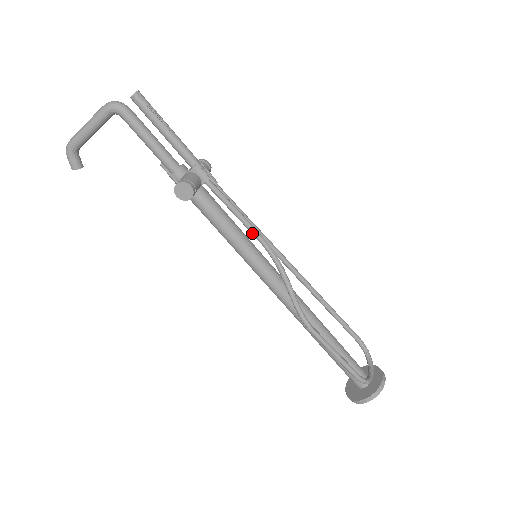
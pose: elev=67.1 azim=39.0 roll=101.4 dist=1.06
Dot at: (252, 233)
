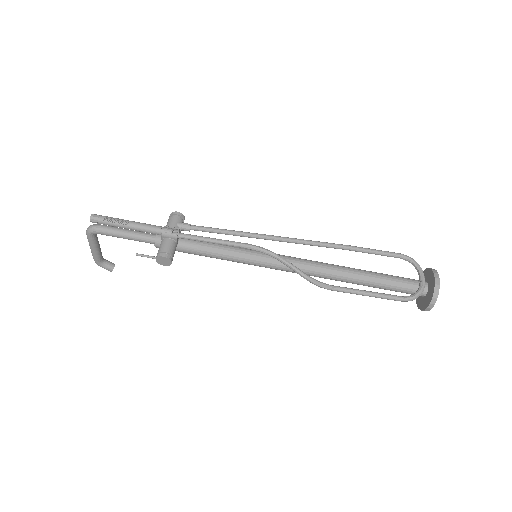
Dot at: occluded
